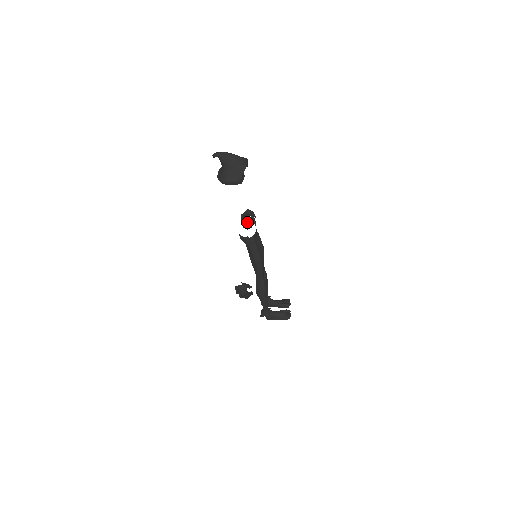
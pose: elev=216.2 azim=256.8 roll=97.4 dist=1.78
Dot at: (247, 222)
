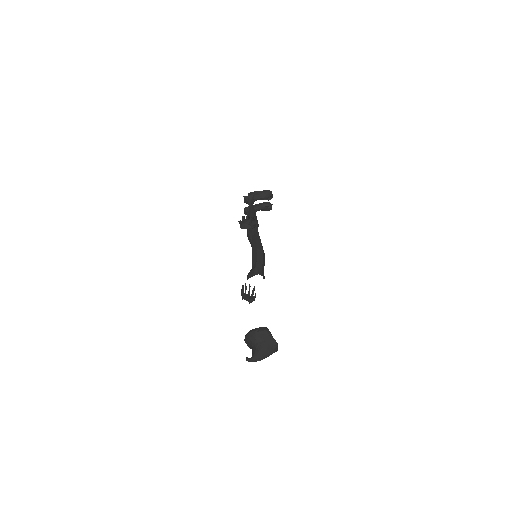
Dot at: occluded
